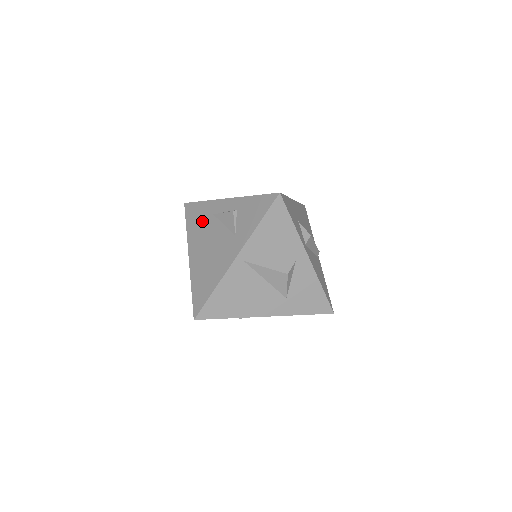
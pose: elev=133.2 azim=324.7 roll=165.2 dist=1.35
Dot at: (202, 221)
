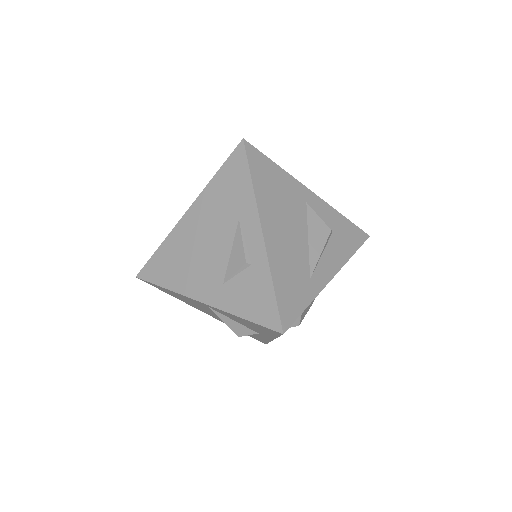
Dot at: (227, 203)
